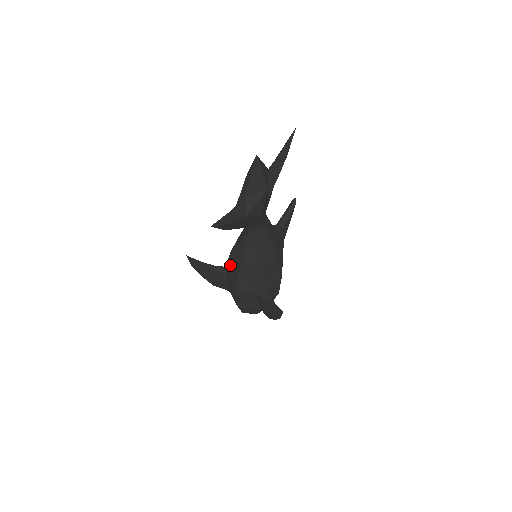
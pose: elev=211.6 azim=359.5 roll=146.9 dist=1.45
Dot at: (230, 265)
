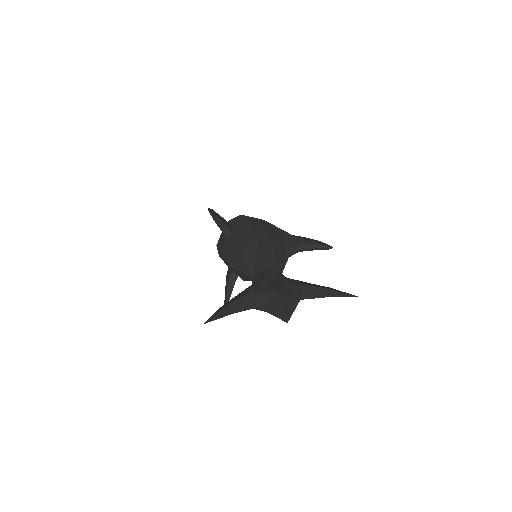
Dot at: (232, 245)
